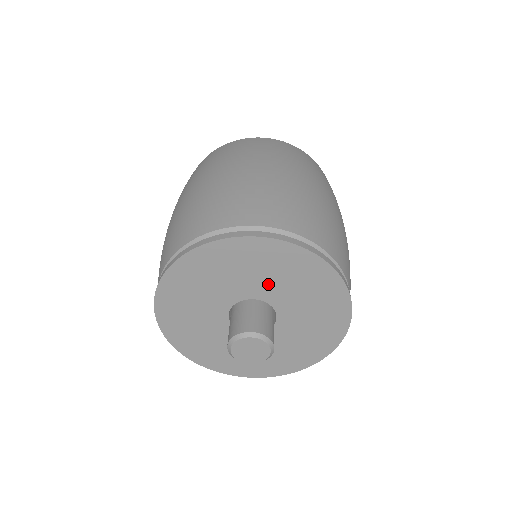
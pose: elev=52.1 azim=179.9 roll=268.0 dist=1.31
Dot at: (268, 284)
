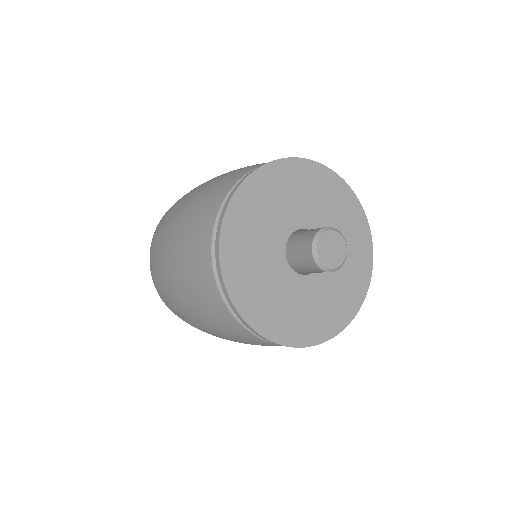
Dot at: (304, 208)
